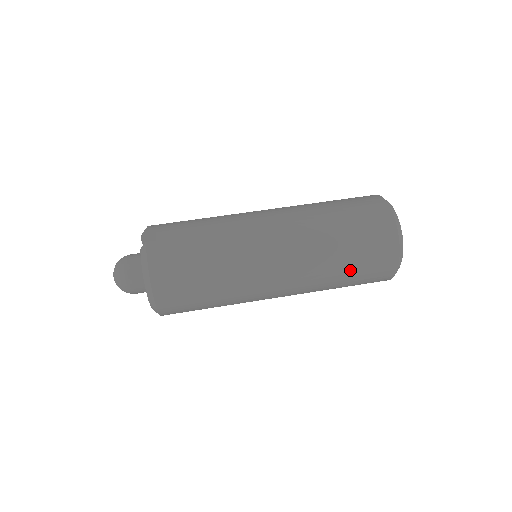
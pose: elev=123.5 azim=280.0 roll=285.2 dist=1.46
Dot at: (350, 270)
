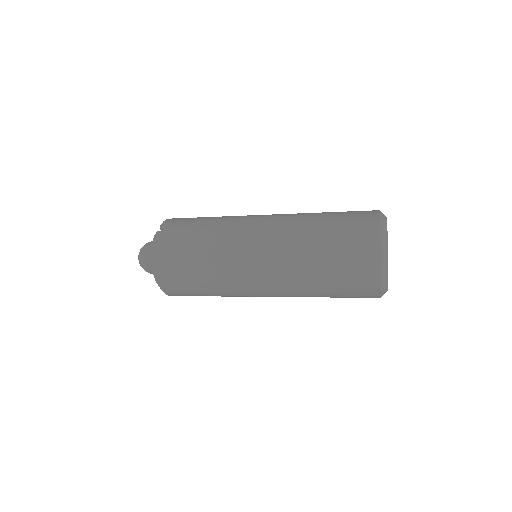
Dot at: (329, 280)
